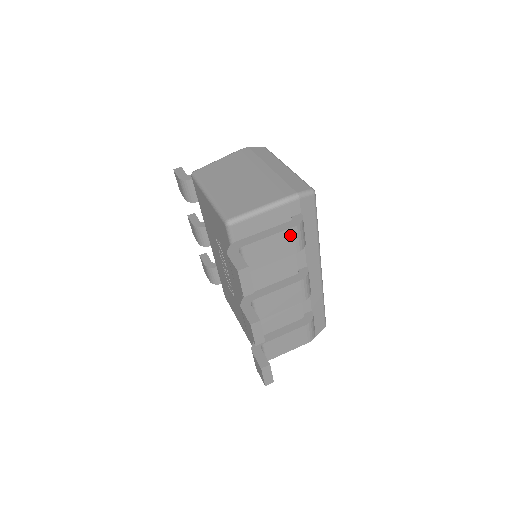
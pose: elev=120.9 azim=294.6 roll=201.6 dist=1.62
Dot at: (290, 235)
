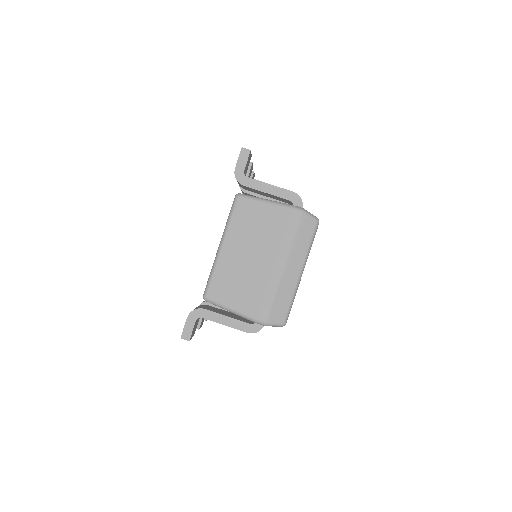
Dot at: occluded
